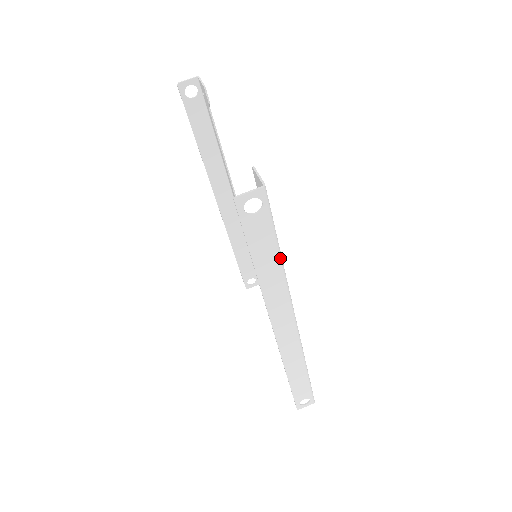
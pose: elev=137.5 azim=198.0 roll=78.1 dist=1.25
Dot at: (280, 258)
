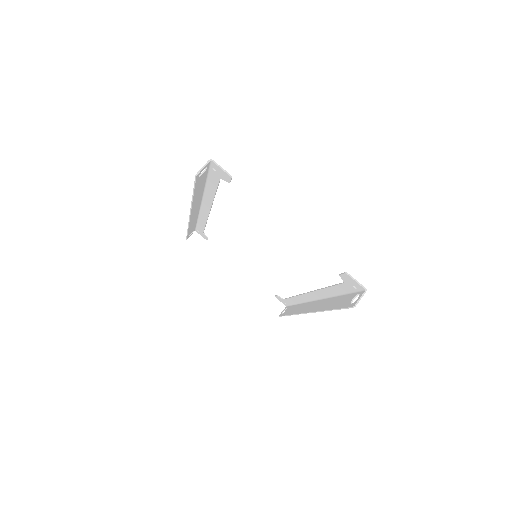
Dot at: occluded
